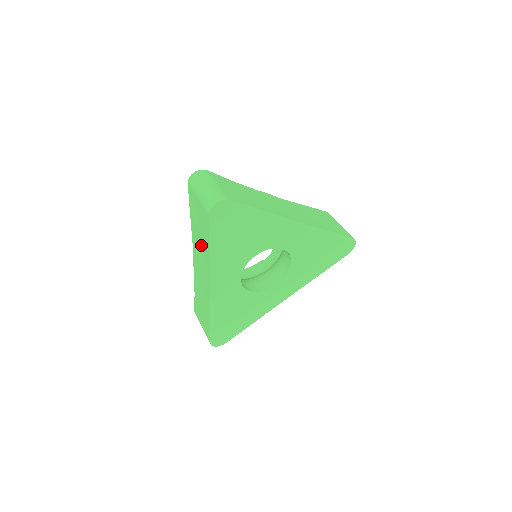
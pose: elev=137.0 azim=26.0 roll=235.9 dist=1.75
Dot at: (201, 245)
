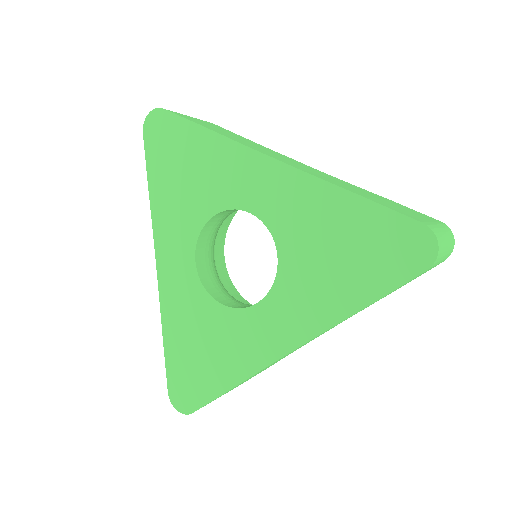
Dot at: occluded
